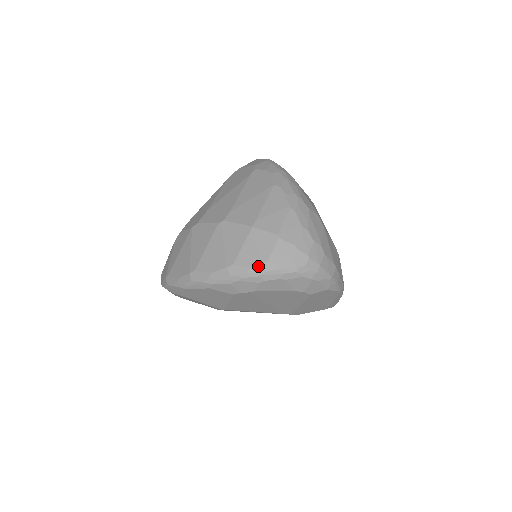
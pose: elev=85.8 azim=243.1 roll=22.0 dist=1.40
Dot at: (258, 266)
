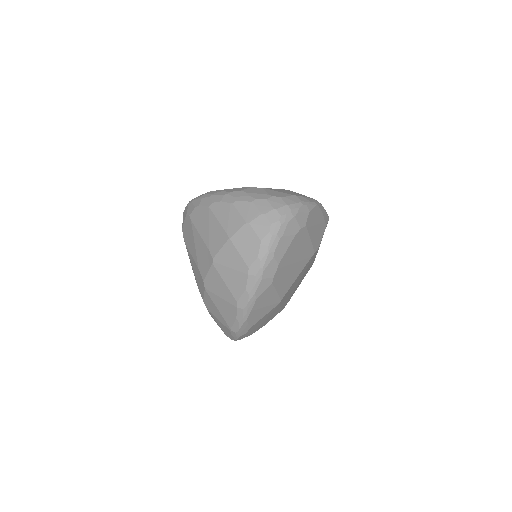
Dot at: (260, 250)
